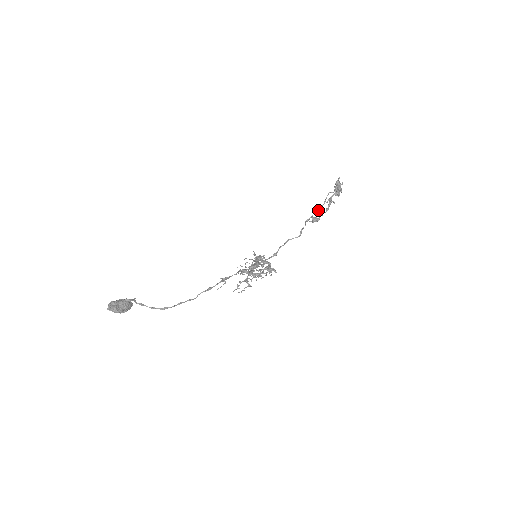
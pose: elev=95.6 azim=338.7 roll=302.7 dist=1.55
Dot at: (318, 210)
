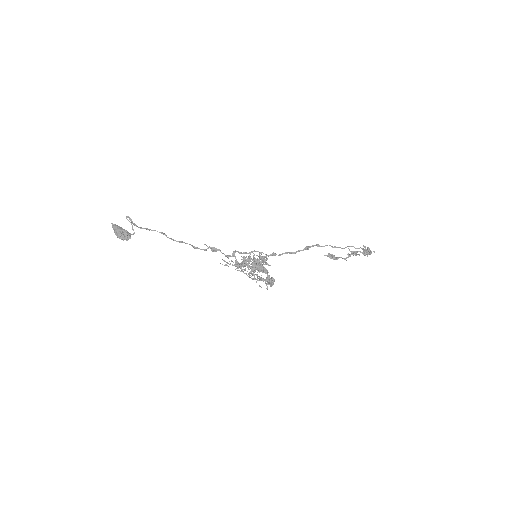
Dot at: (334, 247)
